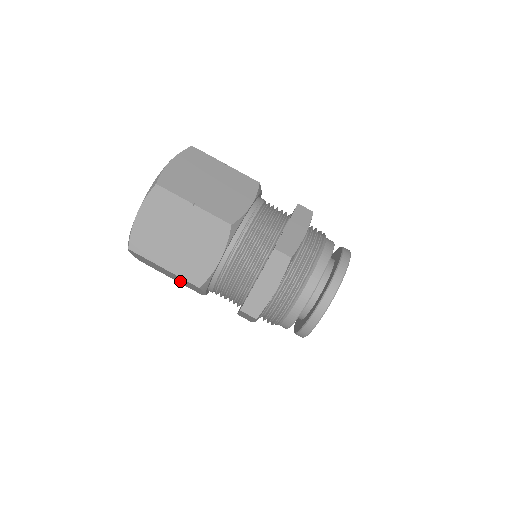
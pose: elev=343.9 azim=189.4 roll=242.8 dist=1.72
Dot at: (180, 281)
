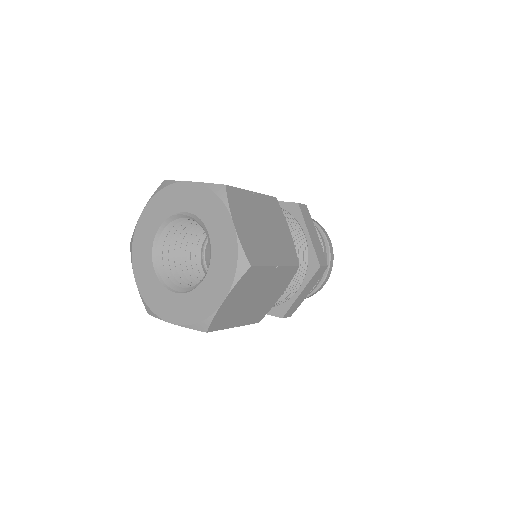
Dot at: occluded
